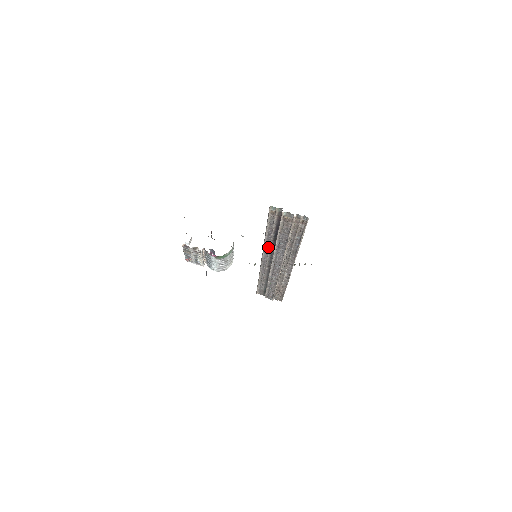
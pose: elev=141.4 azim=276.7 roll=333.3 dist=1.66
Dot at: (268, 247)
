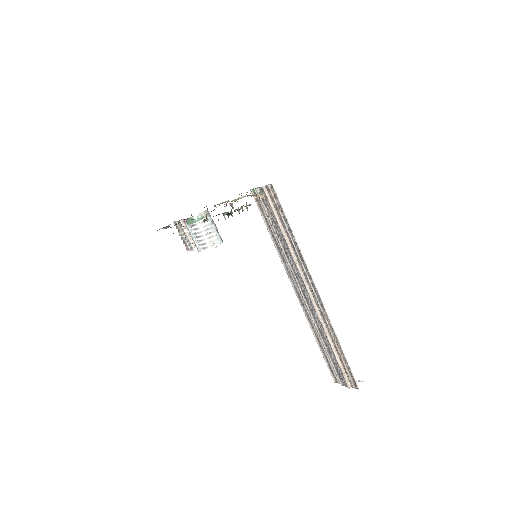
Dot at: (286, 264)
